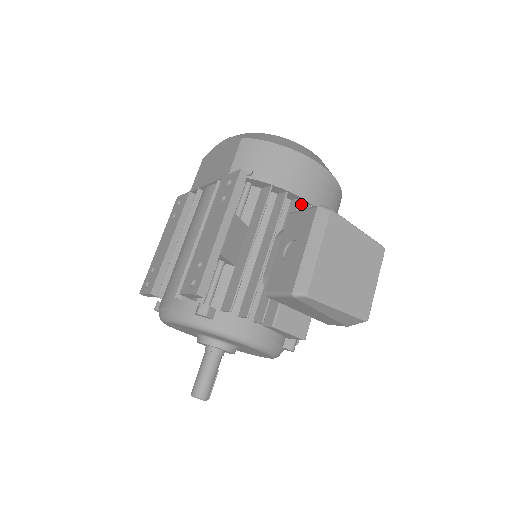
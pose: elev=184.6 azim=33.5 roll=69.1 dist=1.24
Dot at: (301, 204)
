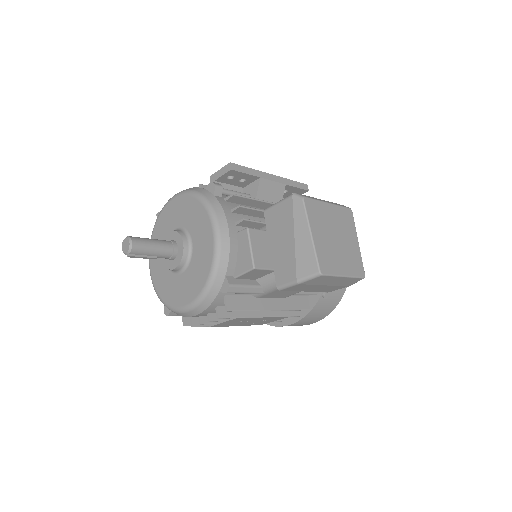
Dot at: occluded
